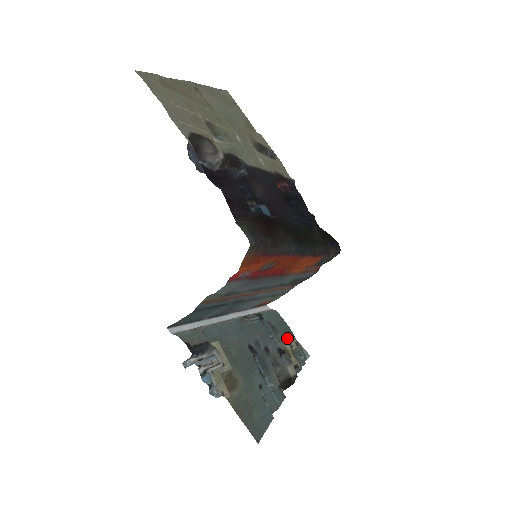
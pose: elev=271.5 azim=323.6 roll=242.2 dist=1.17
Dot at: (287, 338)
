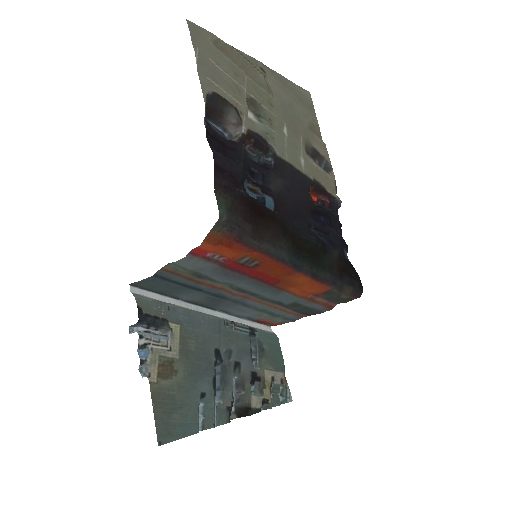
Dot at: (273, 368)
